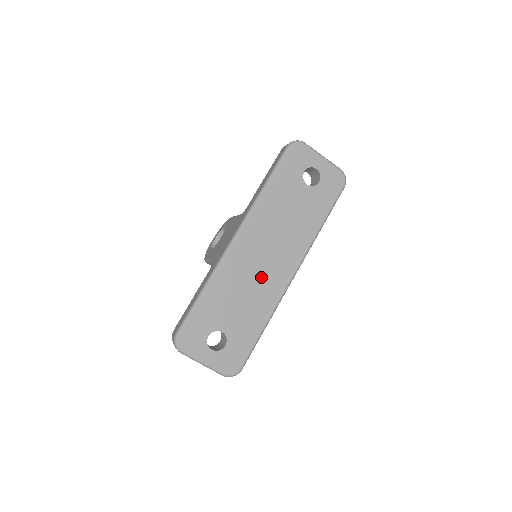
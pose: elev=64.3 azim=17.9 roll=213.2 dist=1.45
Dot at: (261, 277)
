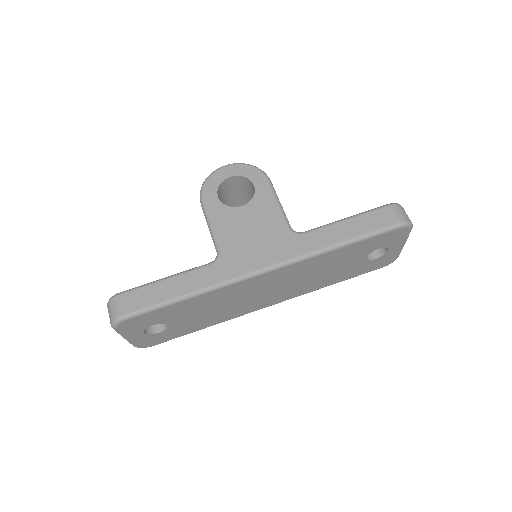
Dot at: (246, 301)
